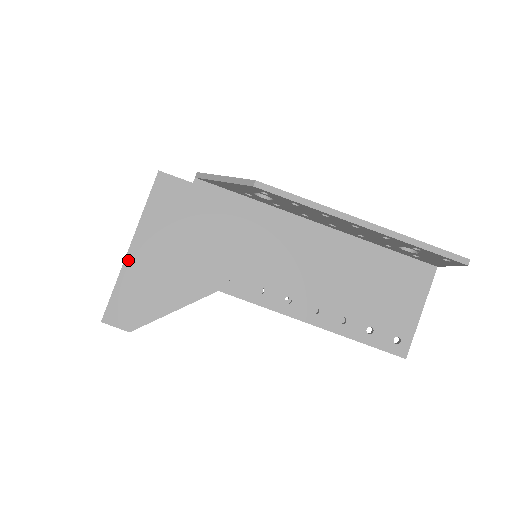
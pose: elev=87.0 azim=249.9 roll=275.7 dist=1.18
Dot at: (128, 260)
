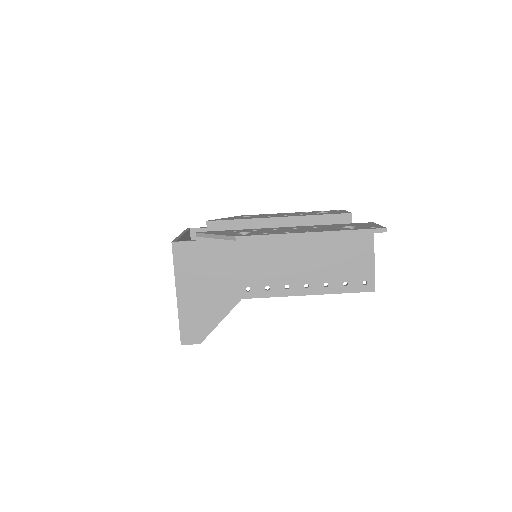
Dot at: (179, 304)
